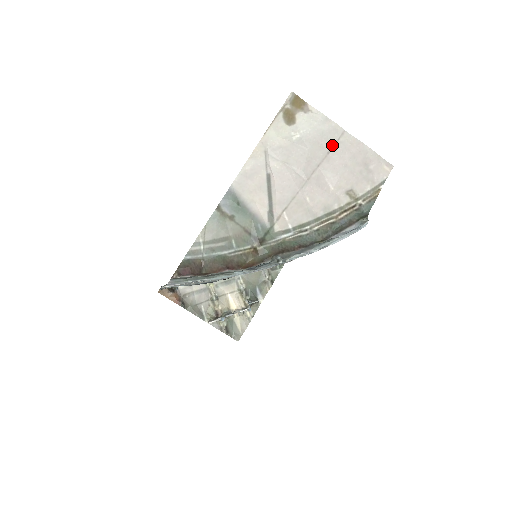
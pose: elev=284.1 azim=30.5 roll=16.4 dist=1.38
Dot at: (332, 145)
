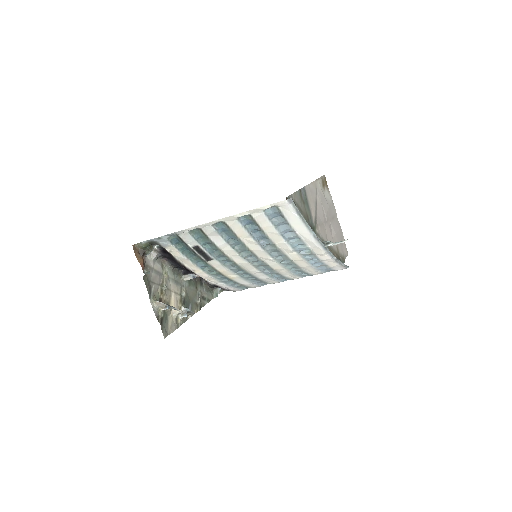
Dot at: (334, 216)
